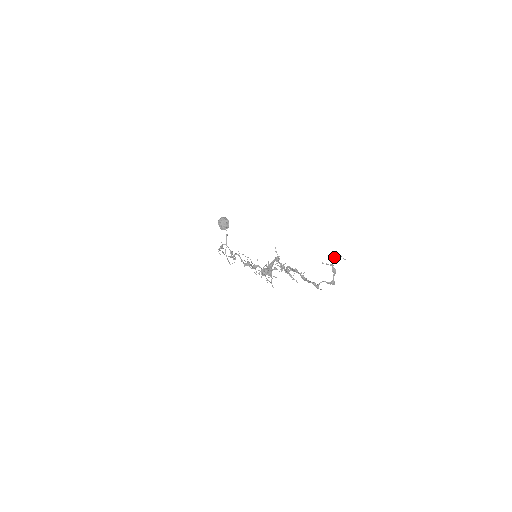
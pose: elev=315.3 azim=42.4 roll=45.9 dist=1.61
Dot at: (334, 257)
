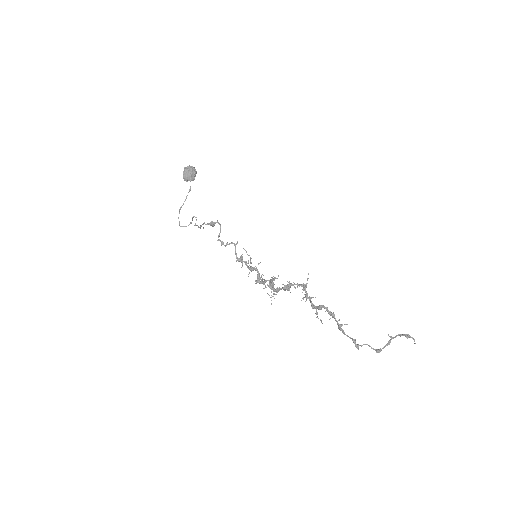
Dot at: (404, 335)
